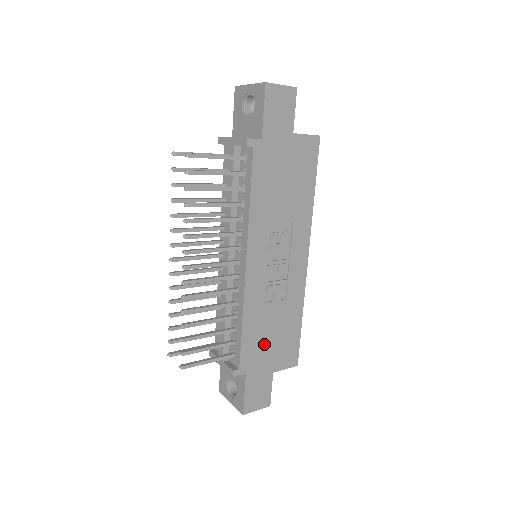
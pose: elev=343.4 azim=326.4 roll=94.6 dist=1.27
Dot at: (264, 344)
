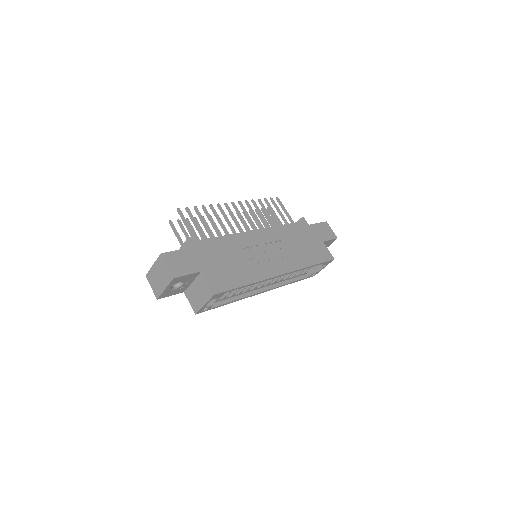
Dot at: (218, 257)
